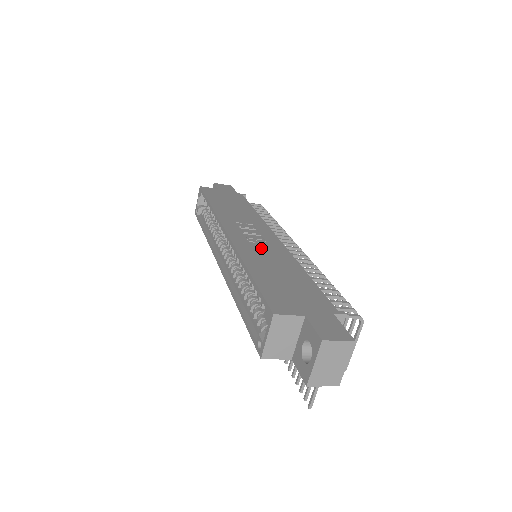
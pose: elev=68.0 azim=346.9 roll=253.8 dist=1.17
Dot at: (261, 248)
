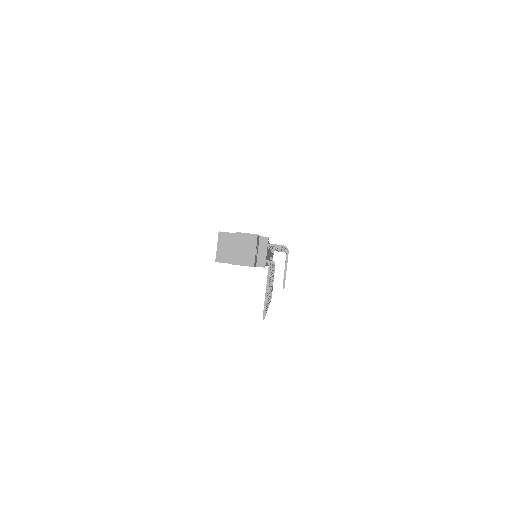
Dot at: occluded
